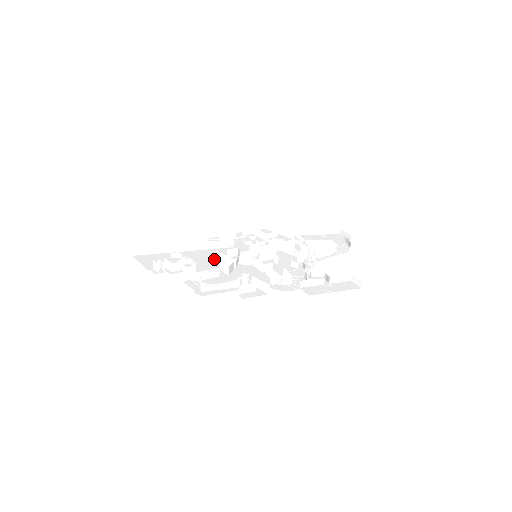
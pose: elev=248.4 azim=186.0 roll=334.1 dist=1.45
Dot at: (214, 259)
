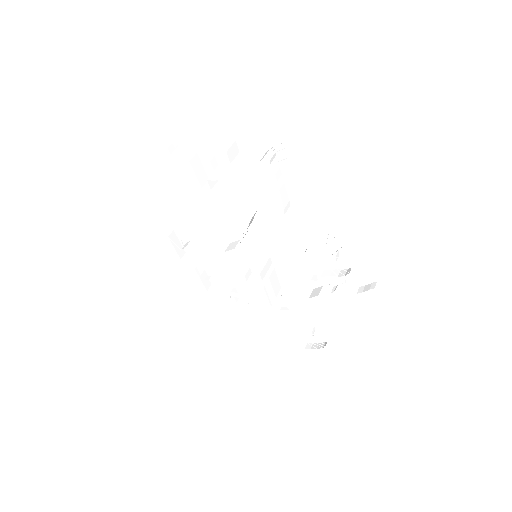
Dot at: occluded
